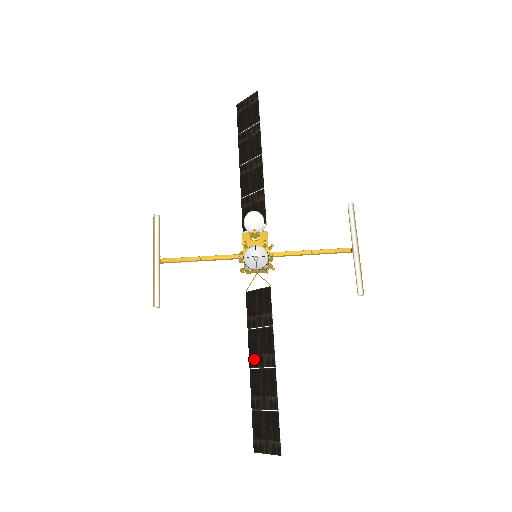
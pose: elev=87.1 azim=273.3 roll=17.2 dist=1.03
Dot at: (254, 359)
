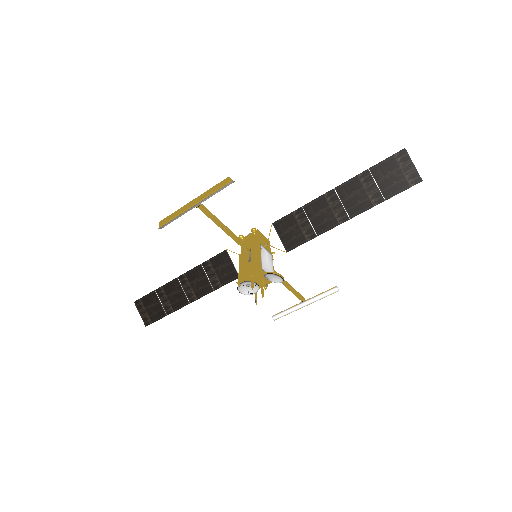
Dot at: (185, 280)
